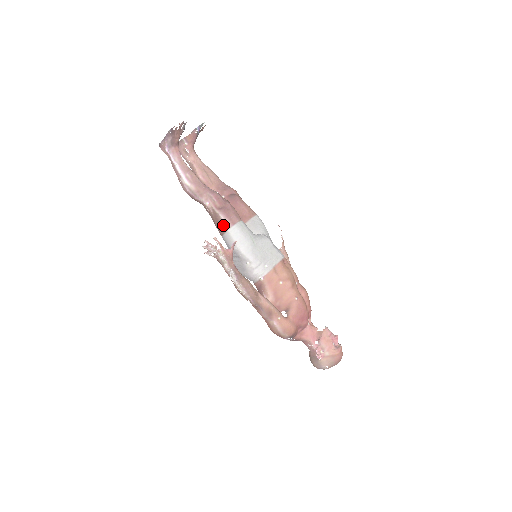
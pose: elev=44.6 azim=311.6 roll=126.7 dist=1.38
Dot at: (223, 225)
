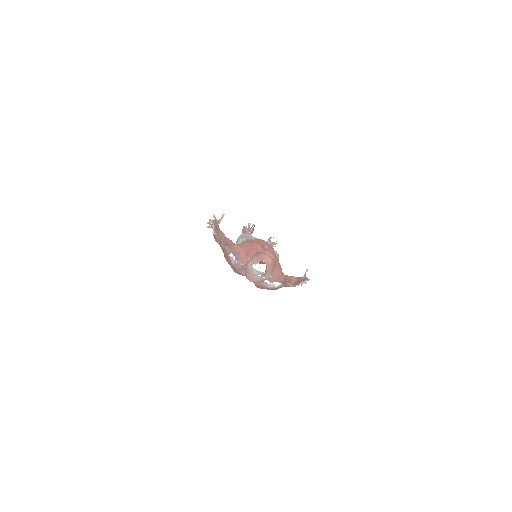
Dot at: occluded
